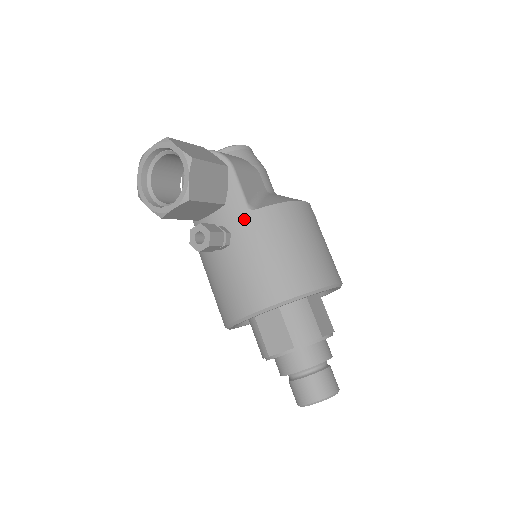
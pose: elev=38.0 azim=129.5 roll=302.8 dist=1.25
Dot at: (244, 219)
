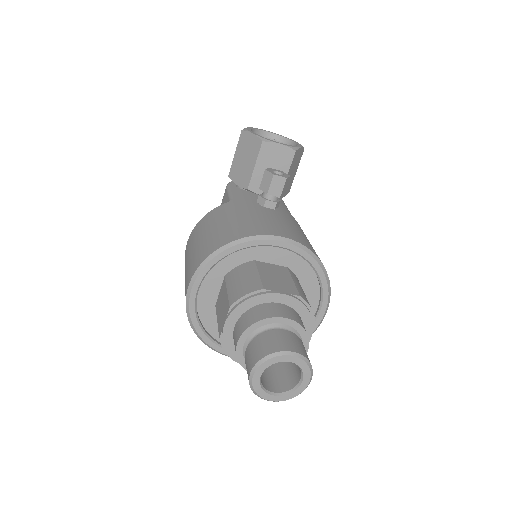
Dot at: (289, 214)
